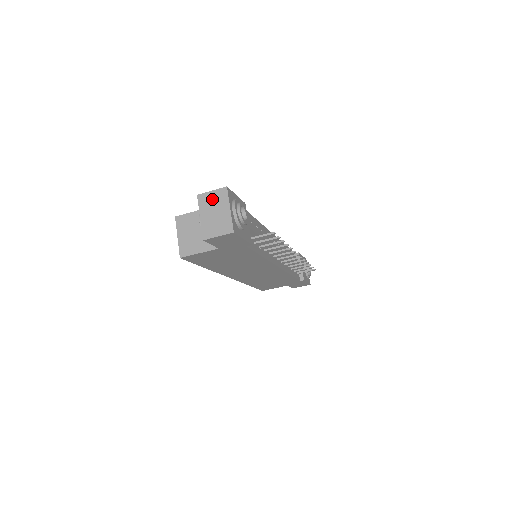
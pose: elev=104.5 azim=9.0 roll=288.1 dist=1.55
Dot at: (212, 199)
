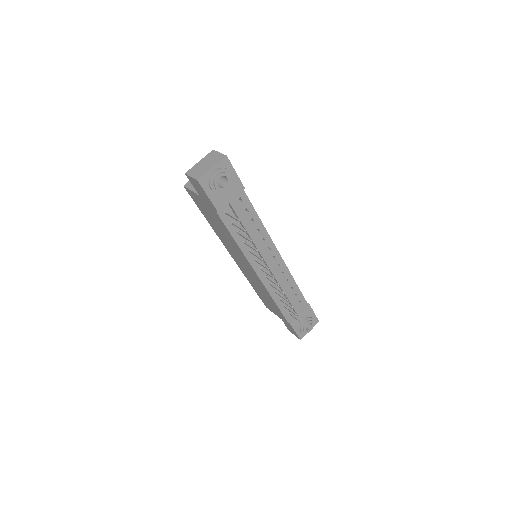
Dot at: (214, 157)
